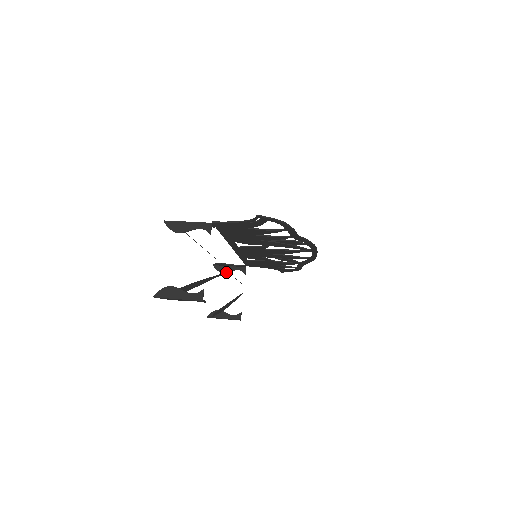
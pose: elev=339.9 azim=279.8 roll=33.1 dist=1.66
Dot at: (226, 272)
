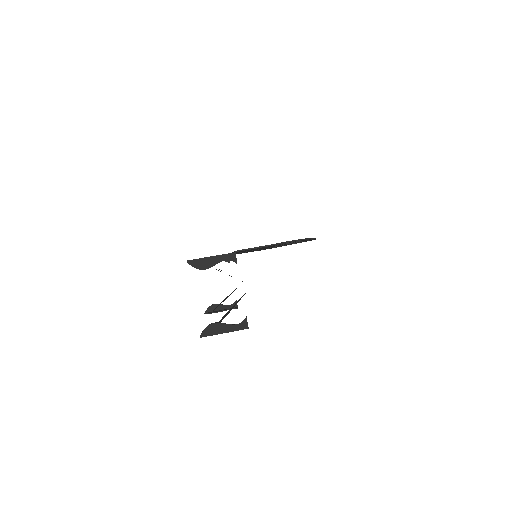
Dot at: occluded
